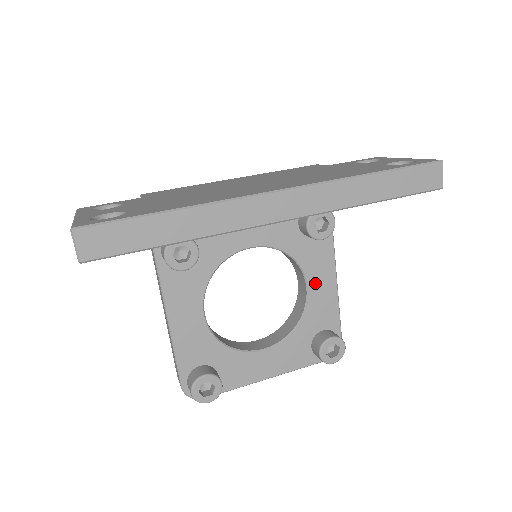
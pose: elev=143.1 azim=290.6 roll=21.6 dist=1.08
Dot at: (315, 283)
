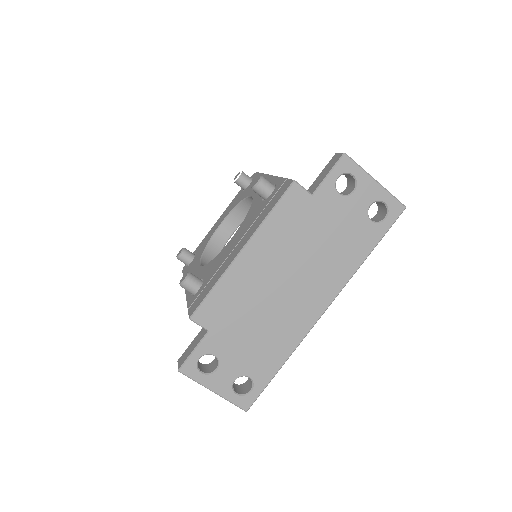
Dot at: occluded
